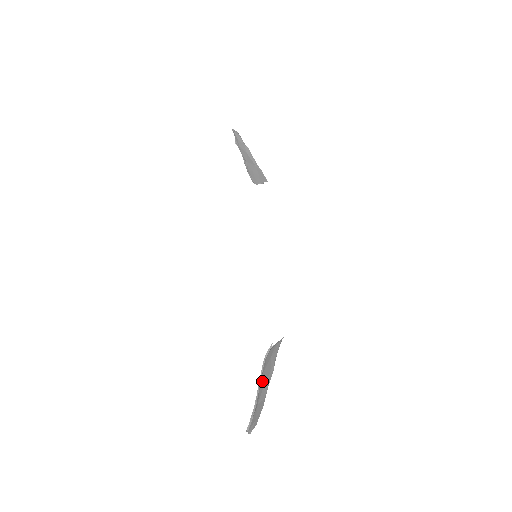
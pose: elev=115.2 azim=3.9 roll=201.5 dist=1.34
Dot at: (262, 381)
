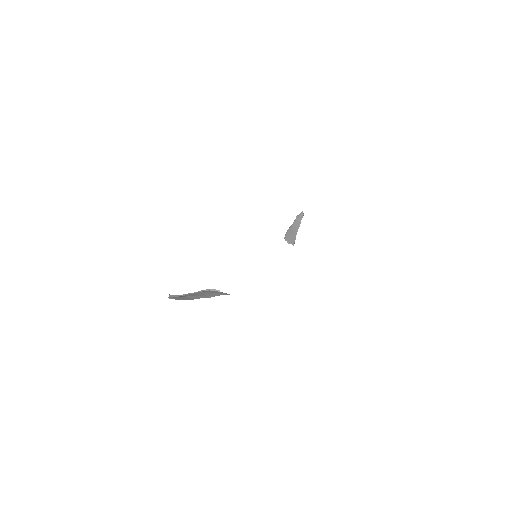
Dot at: (197, 293)
